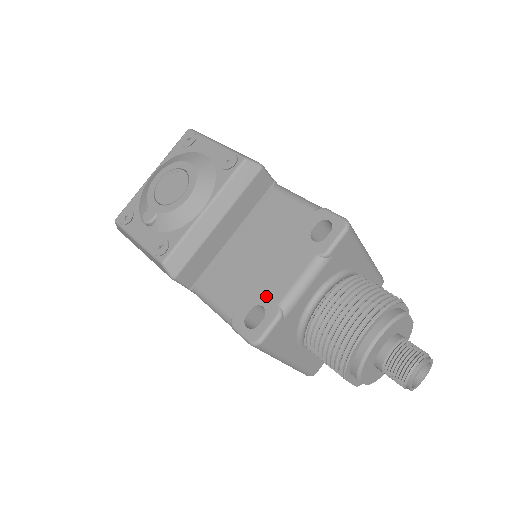
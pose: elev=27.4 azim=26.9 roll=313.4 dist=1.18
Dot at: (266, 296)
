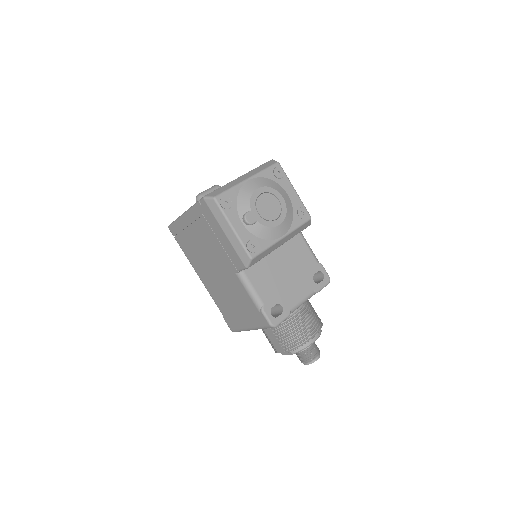
Dot at: (285, 301)
